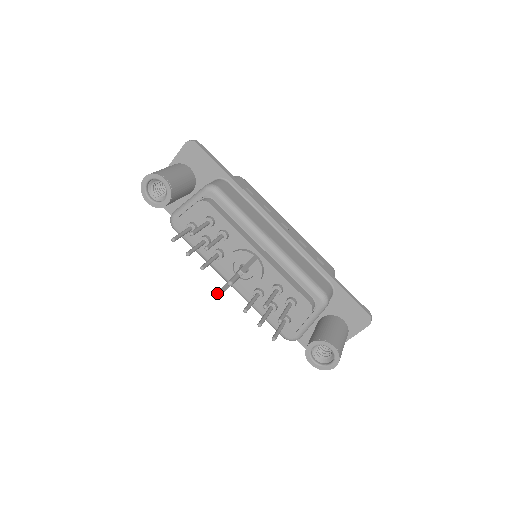
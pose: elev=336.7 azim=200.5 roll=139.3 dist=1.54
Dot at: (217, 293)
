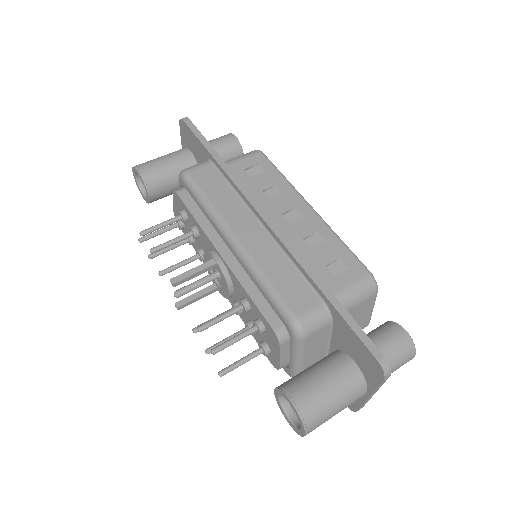
Dot at: (175, 304)
